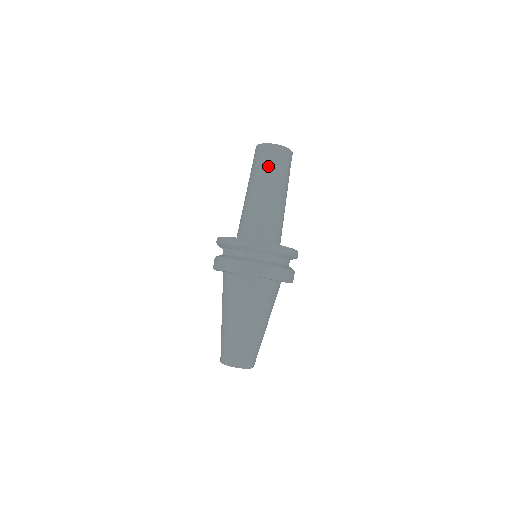
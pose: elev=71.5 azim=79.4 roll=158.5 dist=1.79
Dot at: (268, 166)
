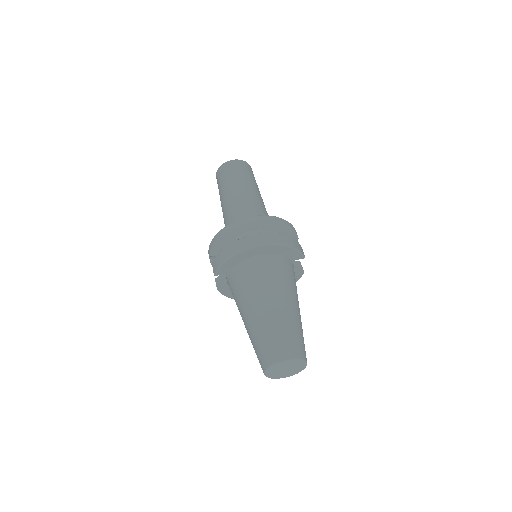
Dot at: (232, 175)
